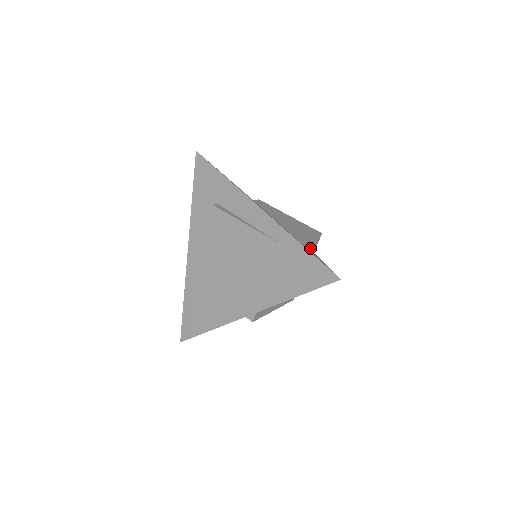
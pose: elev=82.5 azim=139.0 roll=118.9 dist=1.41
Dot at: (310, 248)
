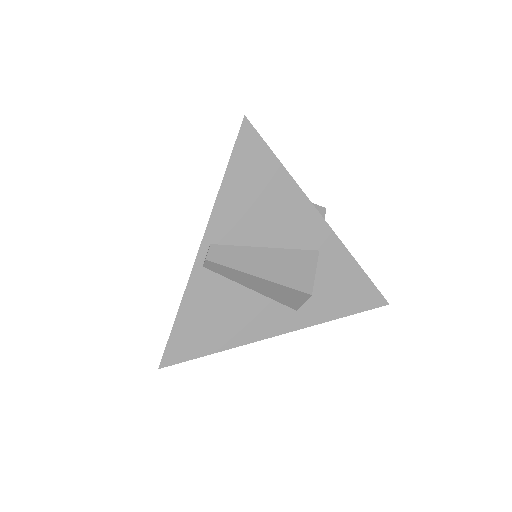
Dot at: occluded
